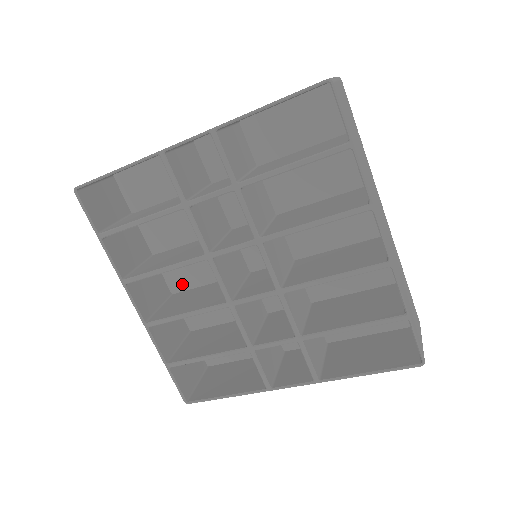
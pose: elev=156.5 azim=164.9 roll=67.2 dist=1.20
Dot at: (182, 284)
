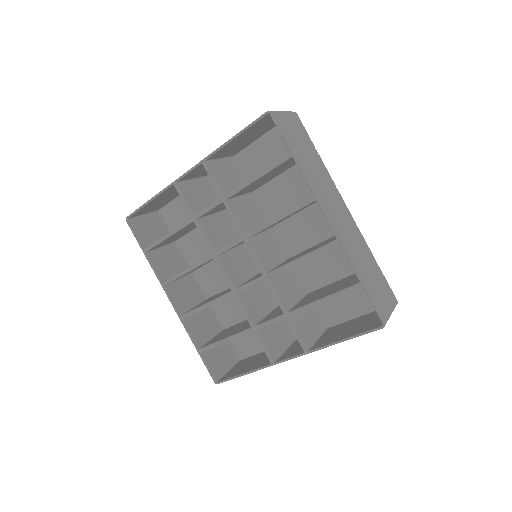
Dot at: (213, 289)
